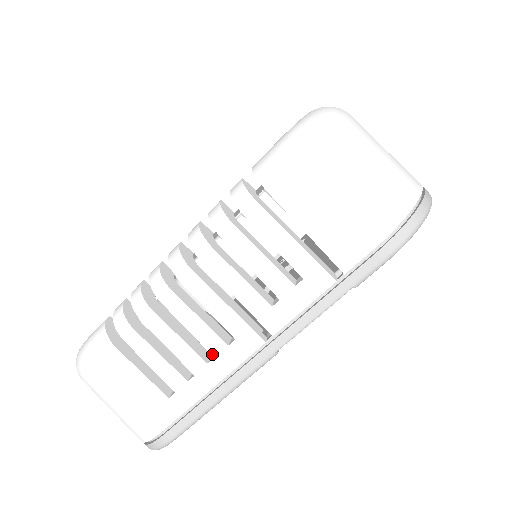
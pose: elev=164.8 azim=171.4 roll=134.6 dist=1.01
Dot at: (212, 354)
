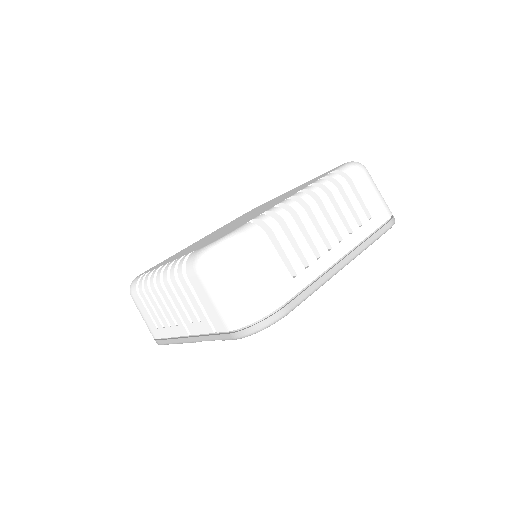
Dot at: (170, 324)
